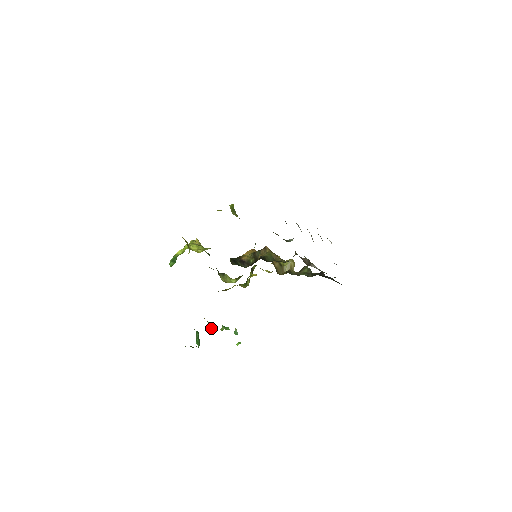
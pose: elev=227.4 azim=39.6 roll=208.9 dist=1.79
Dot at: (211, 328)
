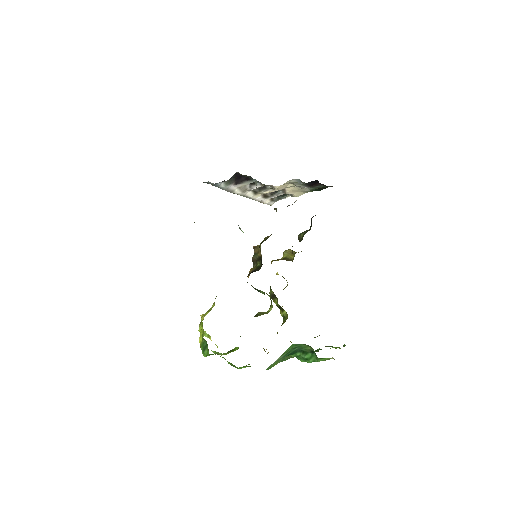
Dot at: occluded
